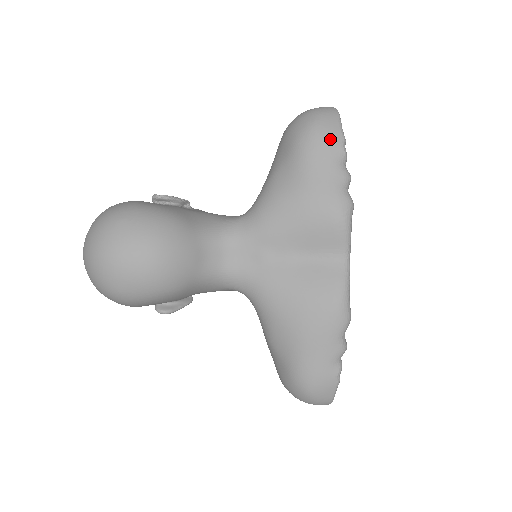
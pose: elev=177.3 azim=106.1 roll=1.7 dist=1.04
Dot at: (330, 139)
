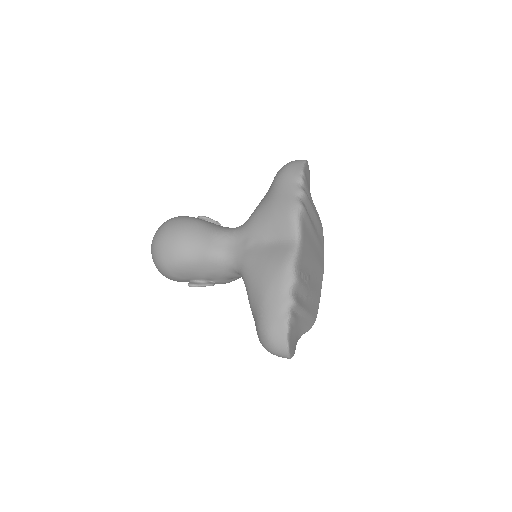
Dot at: (293, 172)
